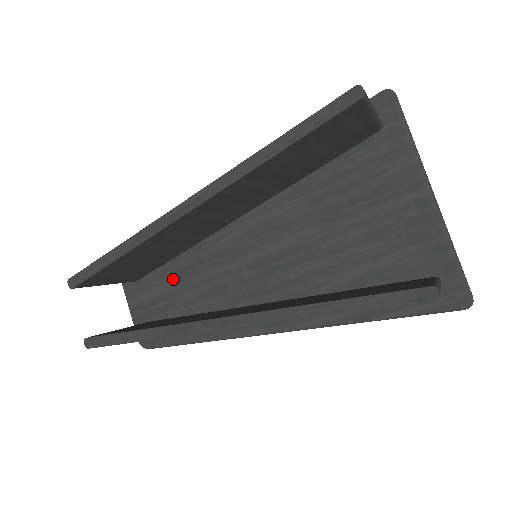
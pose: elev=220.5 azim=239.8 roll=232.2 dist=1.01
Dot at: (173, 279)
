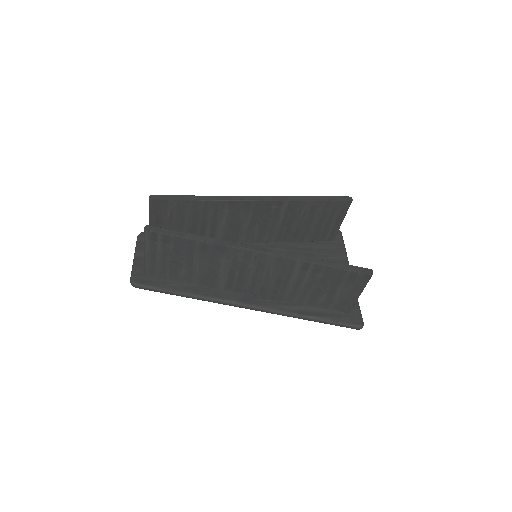
Dot at: occluded
